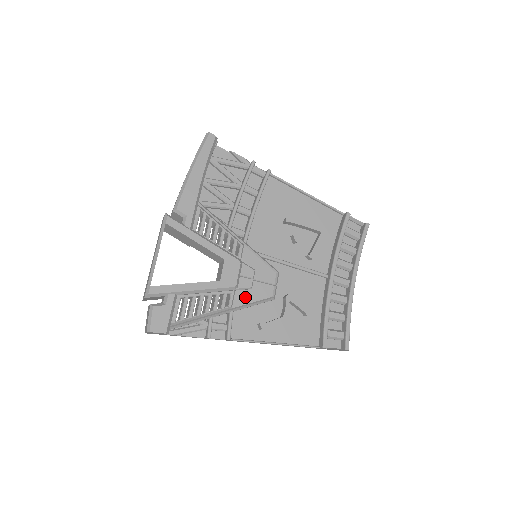
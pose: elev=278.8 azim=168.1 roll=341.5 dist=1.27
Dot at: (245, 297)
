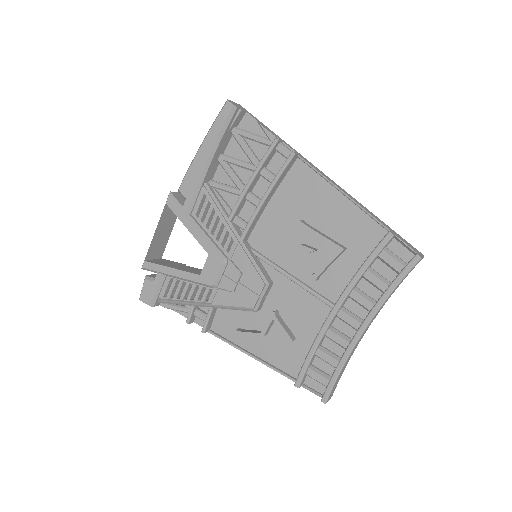
Dot at: (226, 298)
